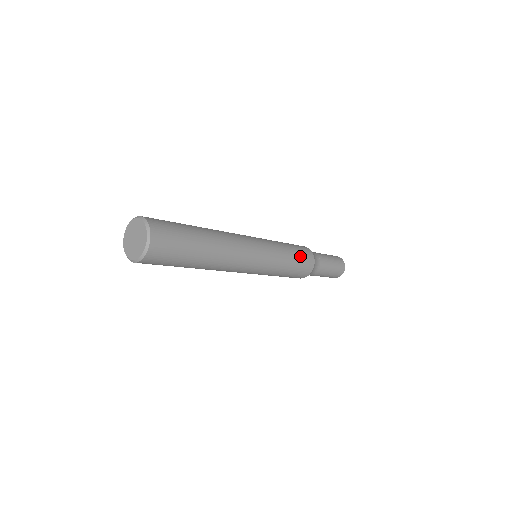
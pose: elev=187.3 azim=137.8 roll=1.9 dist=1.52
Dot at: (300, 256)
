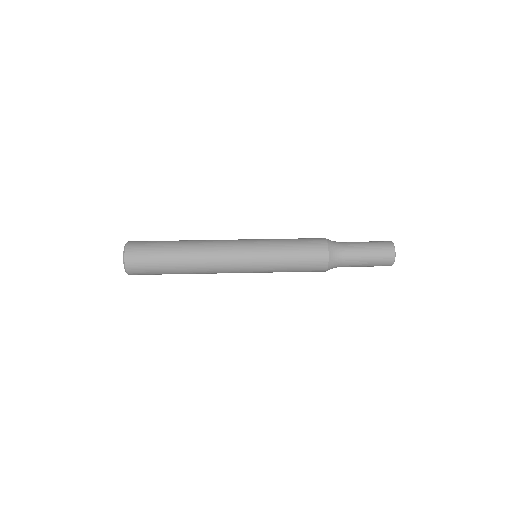
Dot at: occluded
